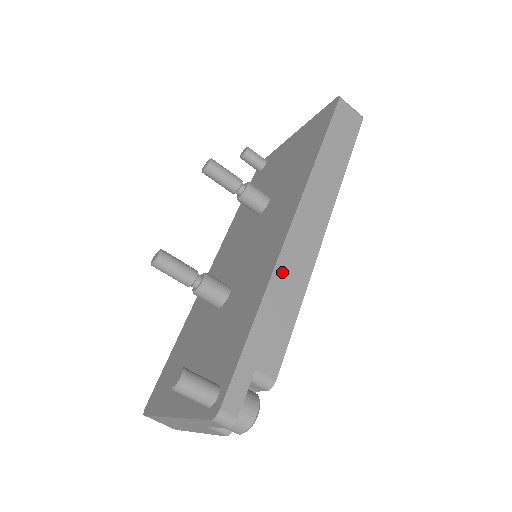
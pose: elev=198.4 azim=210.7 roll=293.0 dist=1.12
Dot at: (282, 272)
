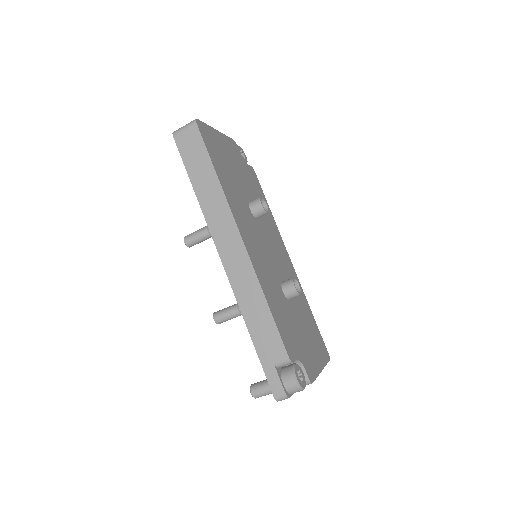
Dot at: (242, 298)
